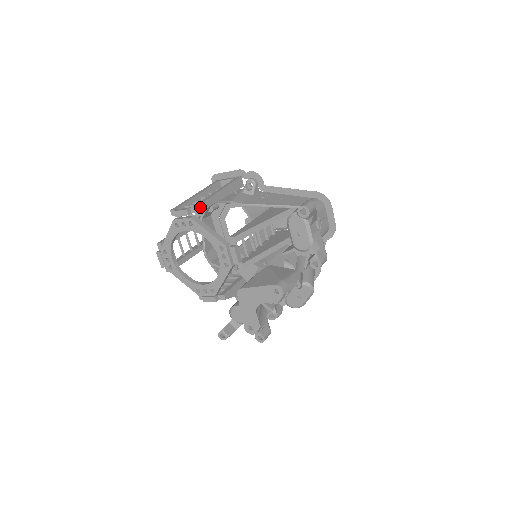
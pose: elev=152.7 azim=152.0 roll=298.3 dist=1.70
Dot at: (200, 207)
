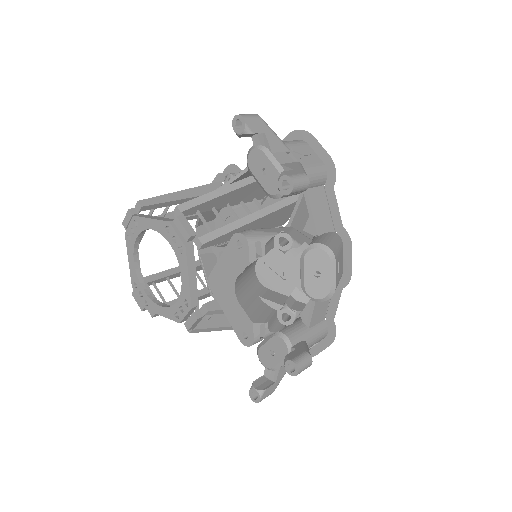
Dot at: (145, 202)
